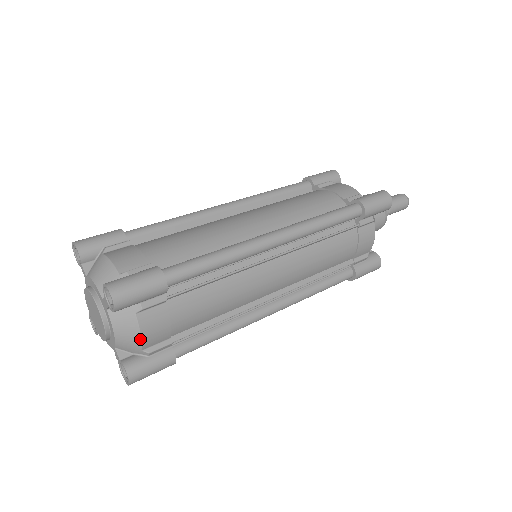
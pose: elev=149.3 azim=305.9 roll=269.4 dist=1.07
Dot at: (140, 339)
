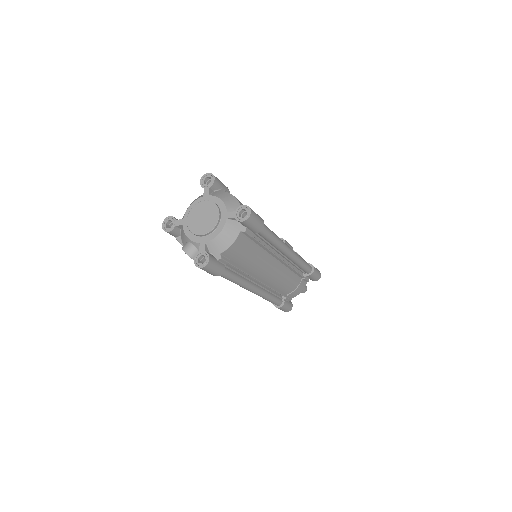
Dot at: (229, 246)
